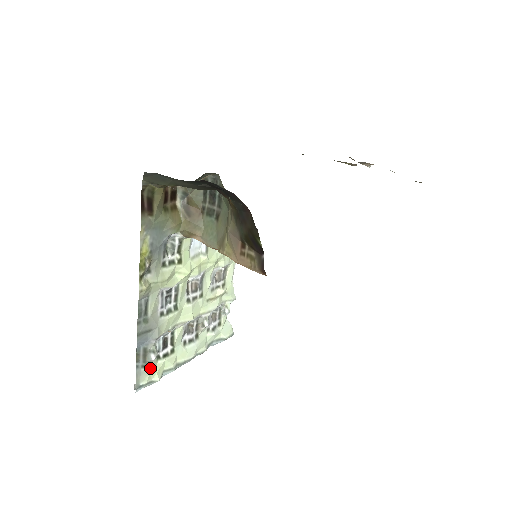
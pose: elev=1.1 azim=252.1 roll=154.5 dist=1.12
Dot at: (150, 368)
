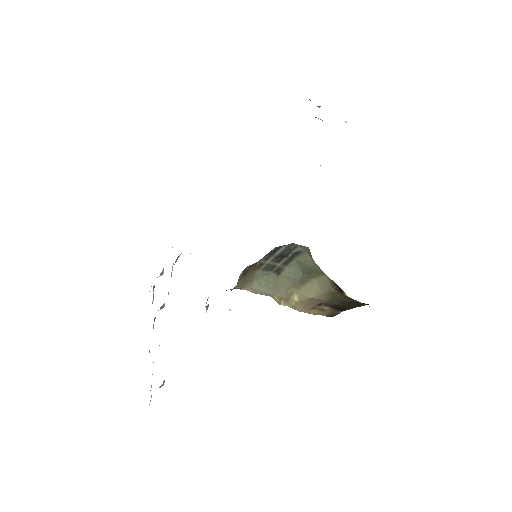
Dot at: occluded
